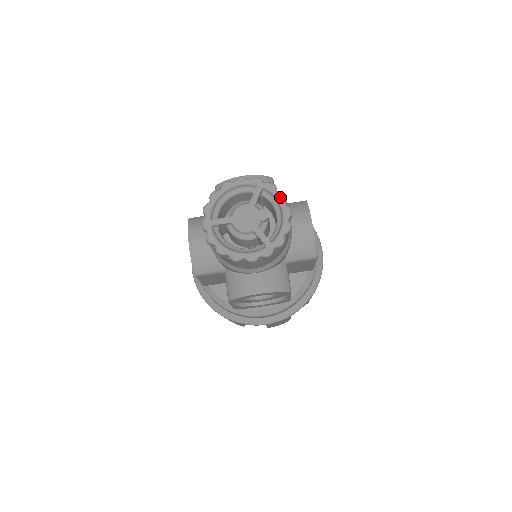
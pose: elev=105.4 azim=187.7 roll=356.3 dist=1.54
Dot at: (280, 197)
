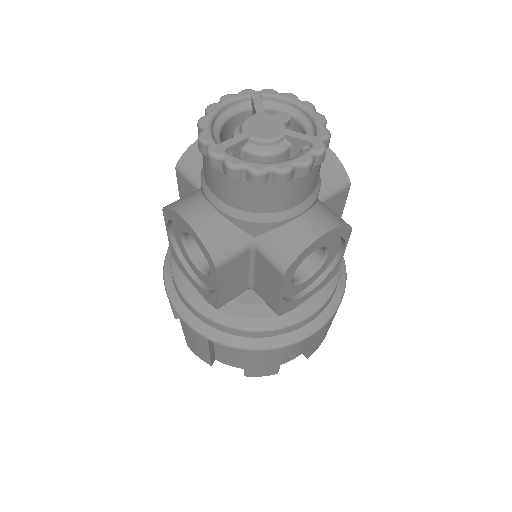
Dot at: (288, 96)
